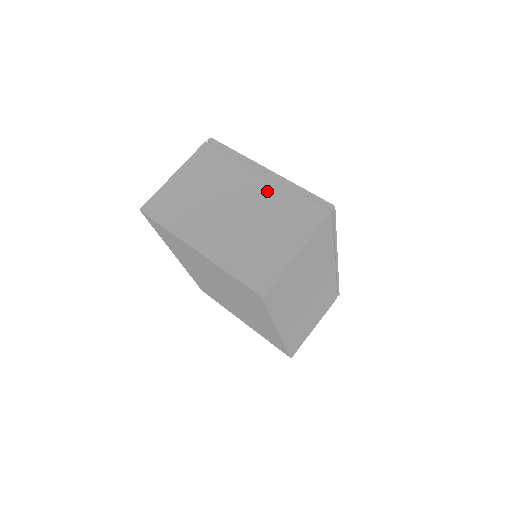
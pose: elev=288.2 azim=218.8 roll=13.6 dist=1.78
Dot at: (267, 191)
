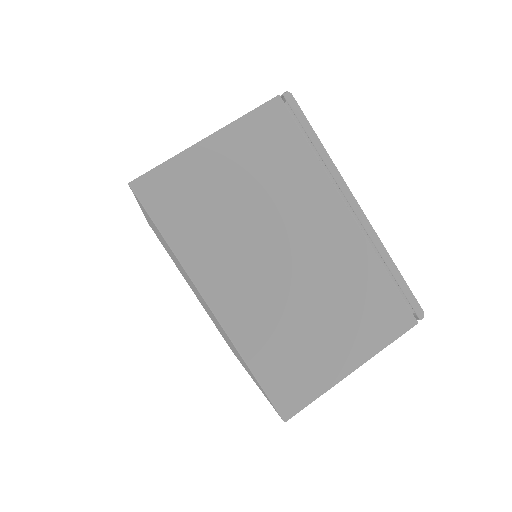
Dot at: (345, 246)
